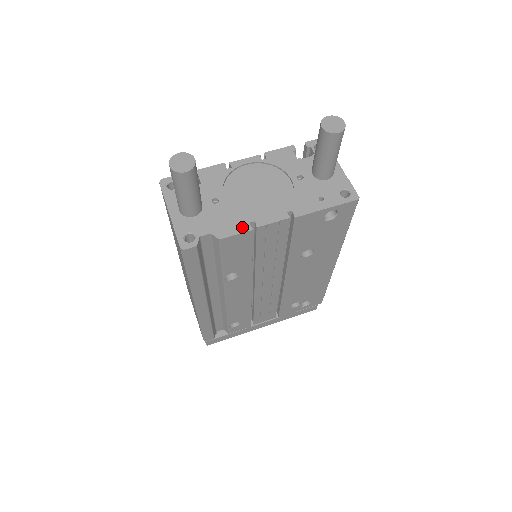
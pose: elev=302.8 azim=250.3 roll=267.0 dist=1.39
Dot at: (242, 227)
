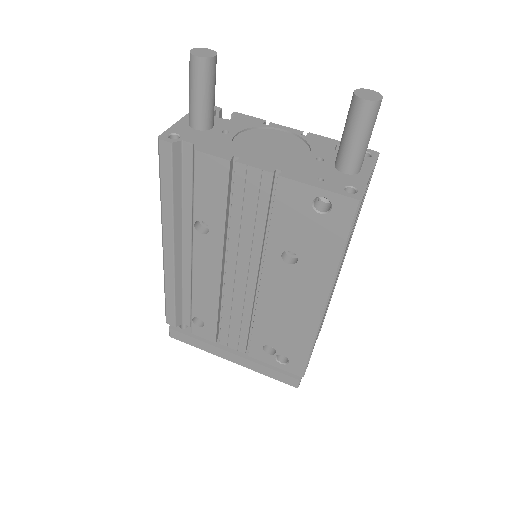
Dot at: (223, 154)
